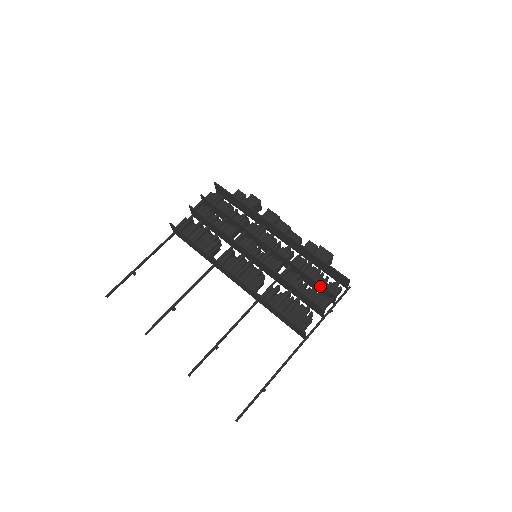
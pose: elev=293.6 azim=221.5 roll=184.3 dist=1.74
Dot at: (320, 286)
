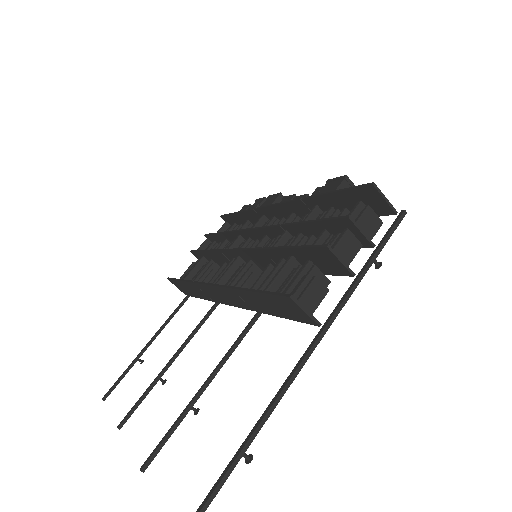
Dot at: (326, 224)
